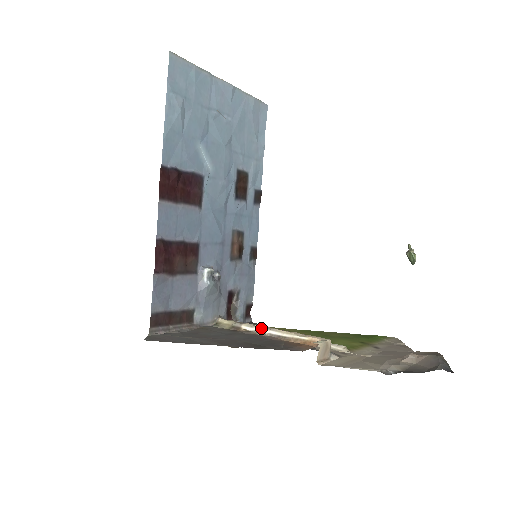
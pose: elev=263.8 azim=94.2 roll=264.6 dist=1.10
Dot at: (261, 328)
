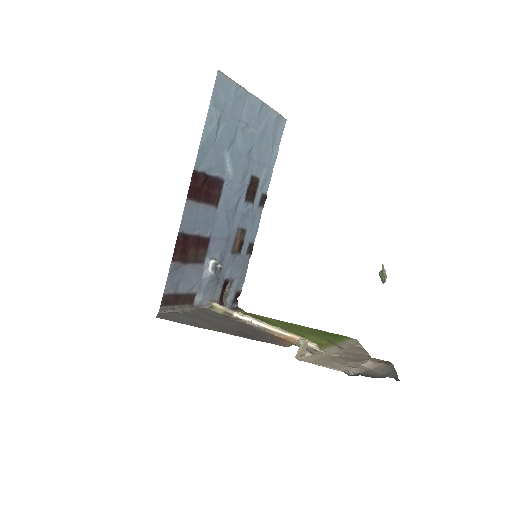
Dot at: (251, 318)
